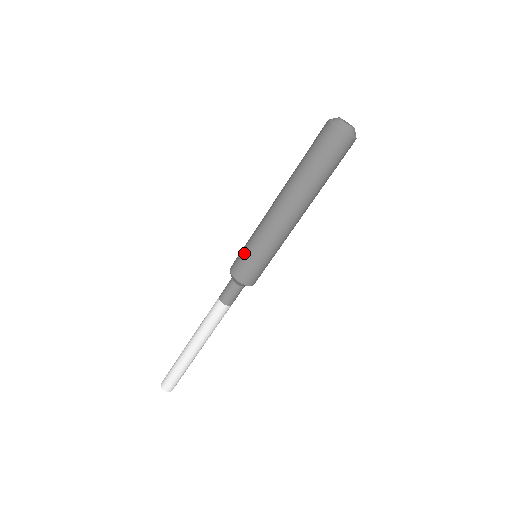
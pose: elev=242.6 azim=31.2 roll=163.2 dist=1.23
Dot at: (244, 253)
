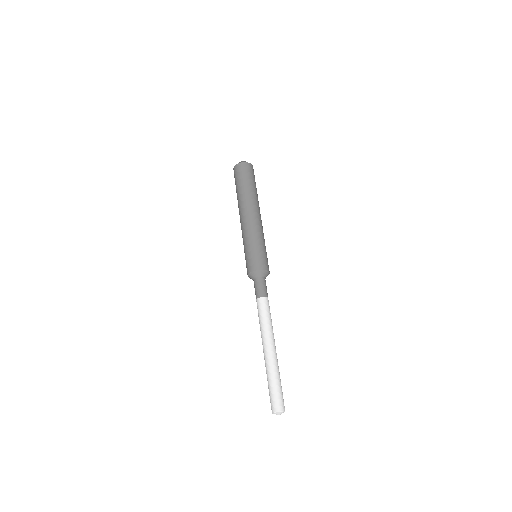
Dot at: (253, 252)
